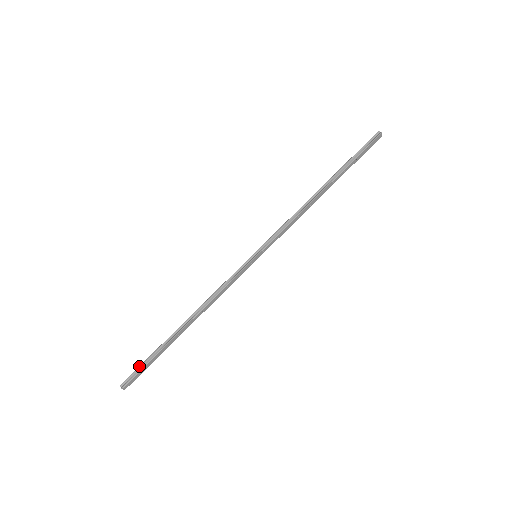
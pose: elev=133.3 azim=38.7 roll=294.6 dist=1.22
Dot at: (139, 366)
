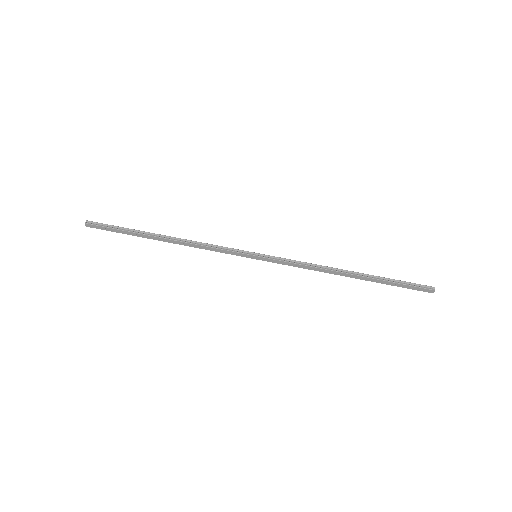
Dot at: occluded
